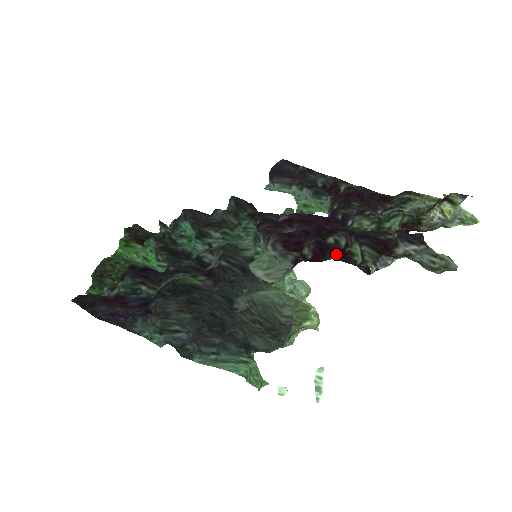
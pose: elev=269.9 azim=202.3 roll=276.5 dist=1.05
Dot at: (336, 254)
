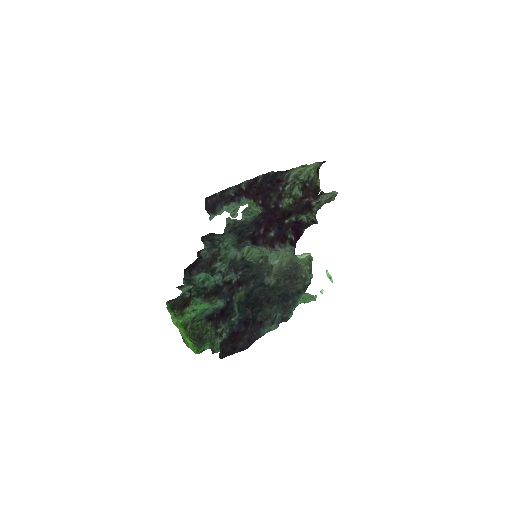
Dot at: (300, 227)
